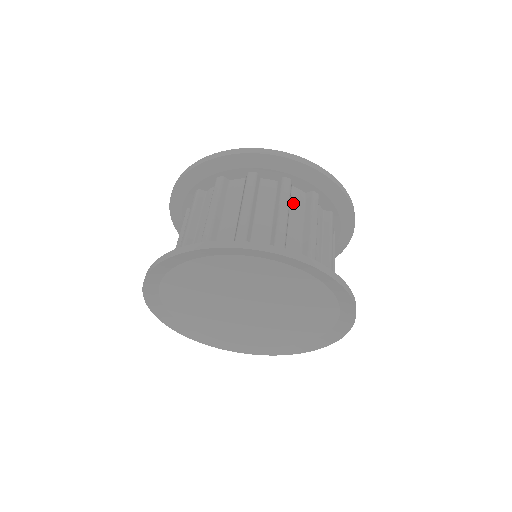
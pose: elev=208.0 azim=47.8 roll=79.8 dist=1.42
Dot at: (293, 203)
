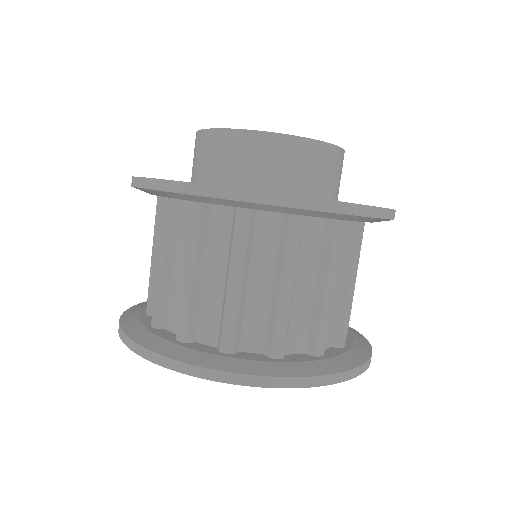
Dot at: occluded
